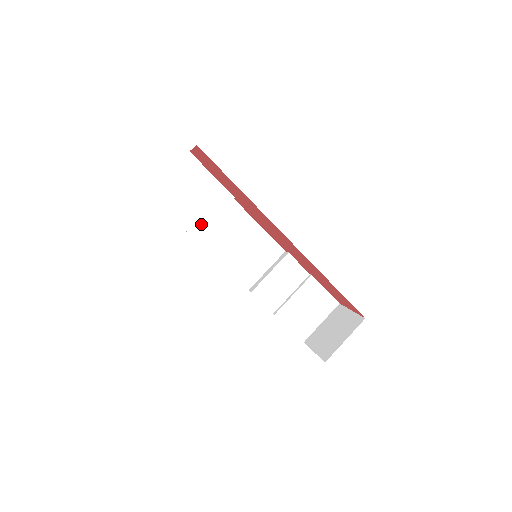
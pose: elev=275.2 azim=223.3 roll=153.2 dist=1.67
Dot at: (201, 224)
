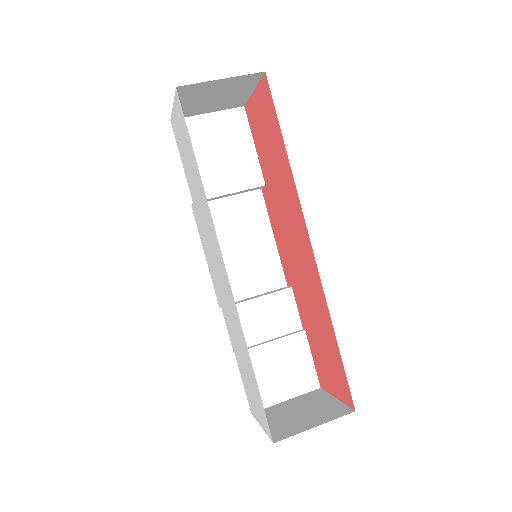
Dot at: (210, 190)
